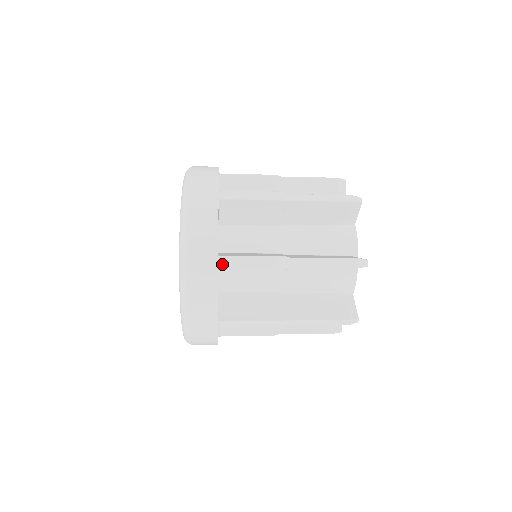
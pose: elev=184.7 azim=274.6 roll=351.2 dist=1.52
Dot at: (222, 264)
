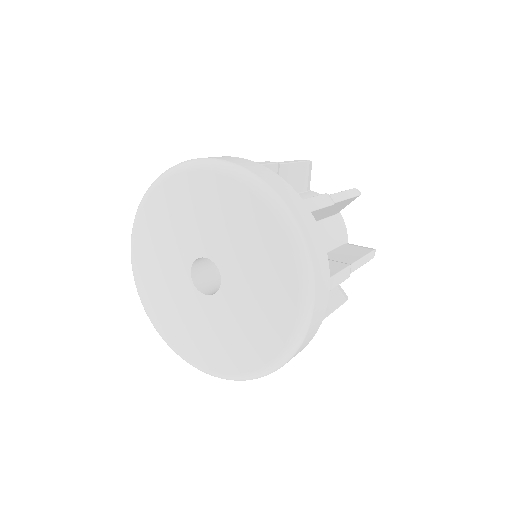
Dot at: occluded
